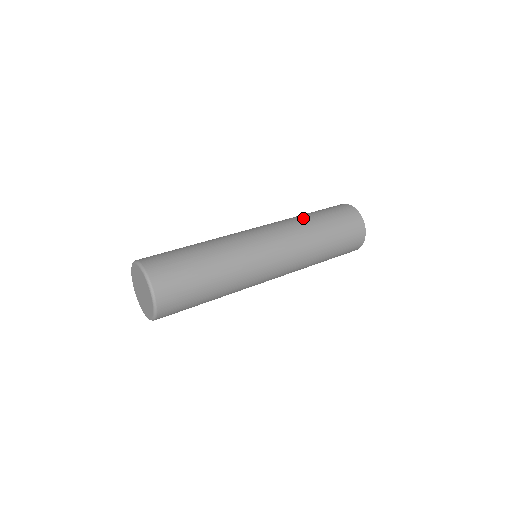
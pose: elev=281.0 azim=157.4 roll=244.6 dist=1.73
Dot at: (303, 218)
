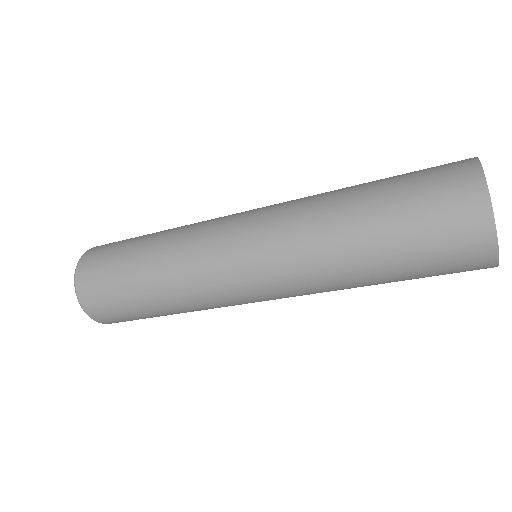
Dot at: (337, 203)
